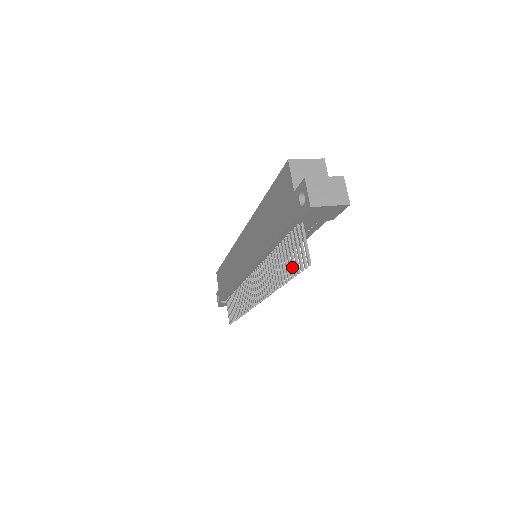
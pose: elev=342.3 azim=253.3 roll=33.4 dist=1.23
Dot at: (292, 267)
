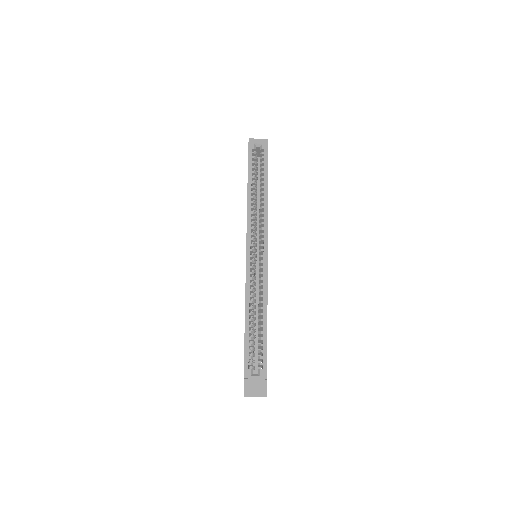
Dot at: occluded
